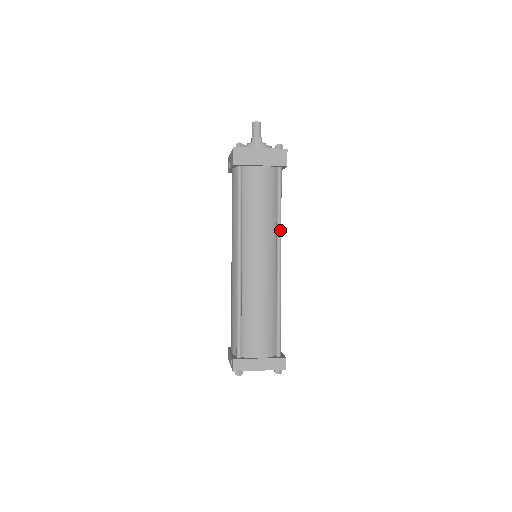
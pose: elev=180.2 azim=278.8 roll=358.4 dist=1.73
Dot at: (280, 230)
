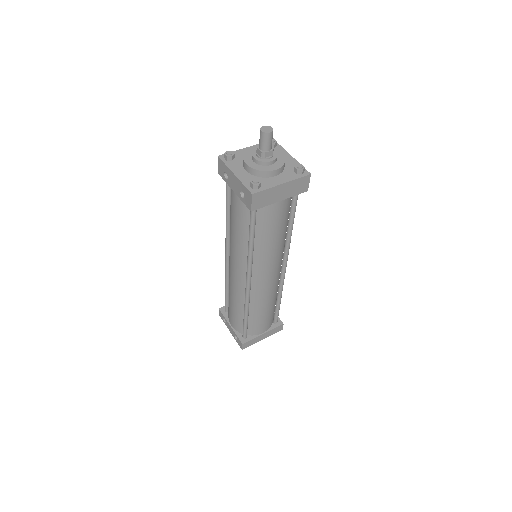
Dot at: occluded
